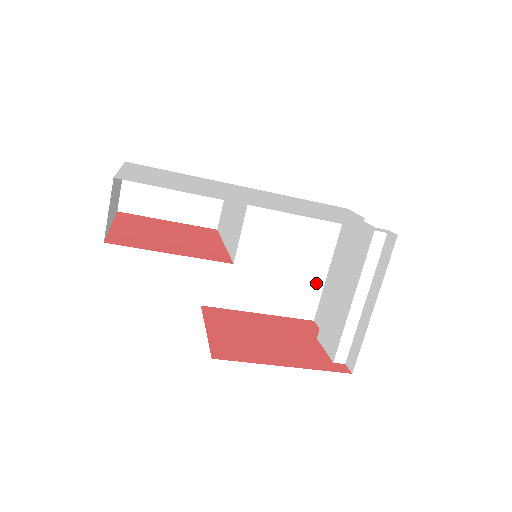
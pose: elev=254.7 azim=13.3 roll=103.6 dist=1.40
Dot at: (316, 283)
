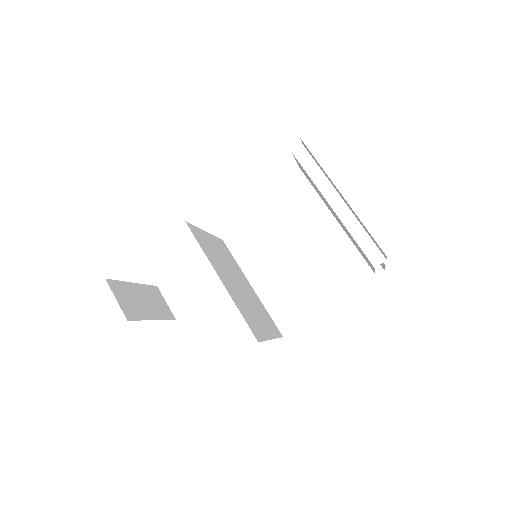
Dot at: (352, 242)
